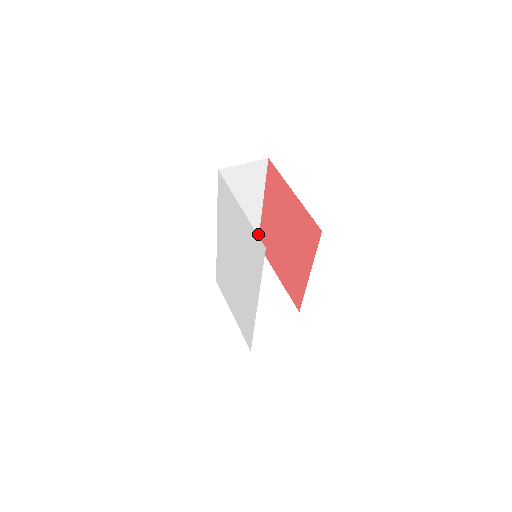
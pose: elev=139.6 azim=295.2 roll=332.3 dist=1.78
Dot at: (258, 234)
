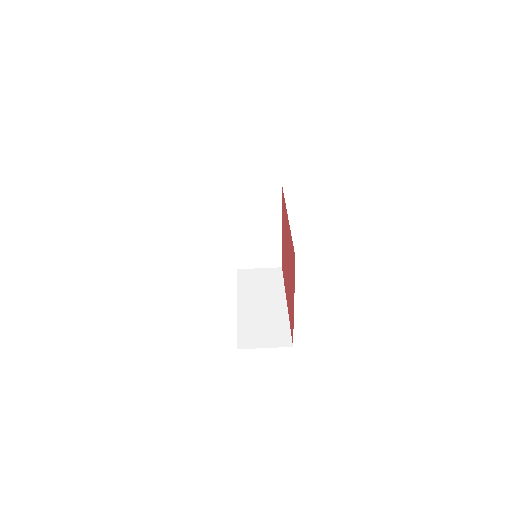
Dot at: (283, 194)
